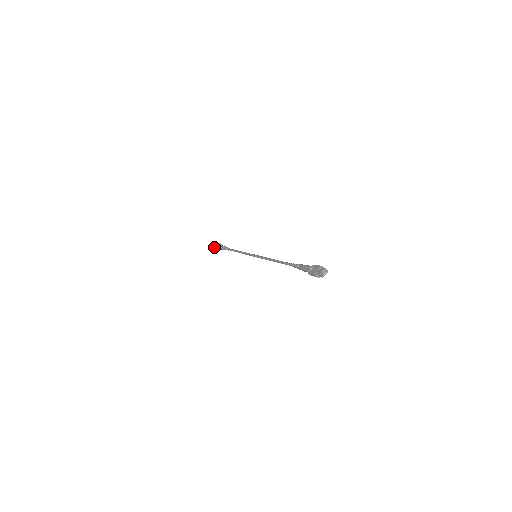
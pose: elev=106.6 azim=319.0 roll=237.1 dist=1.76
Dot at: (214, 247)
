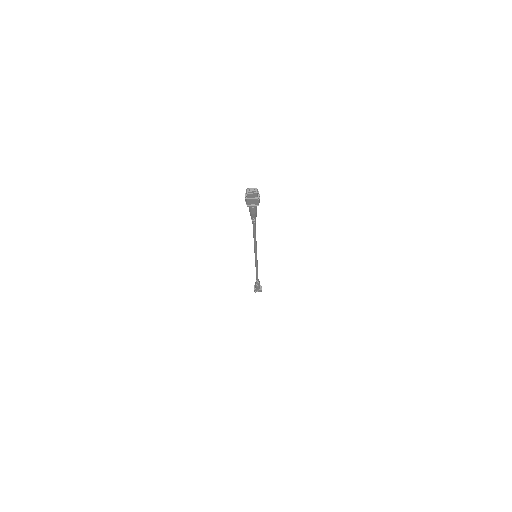
Dot at: occluded
